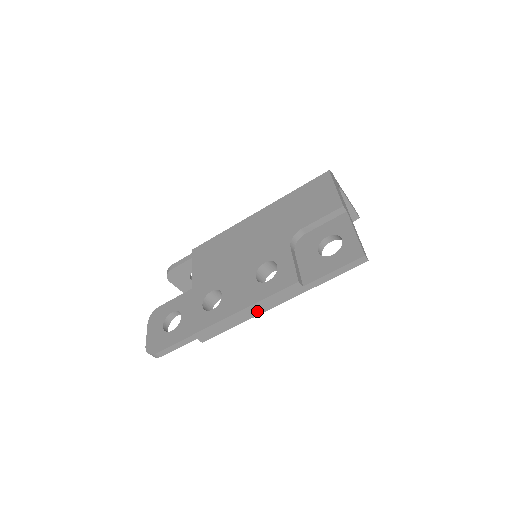
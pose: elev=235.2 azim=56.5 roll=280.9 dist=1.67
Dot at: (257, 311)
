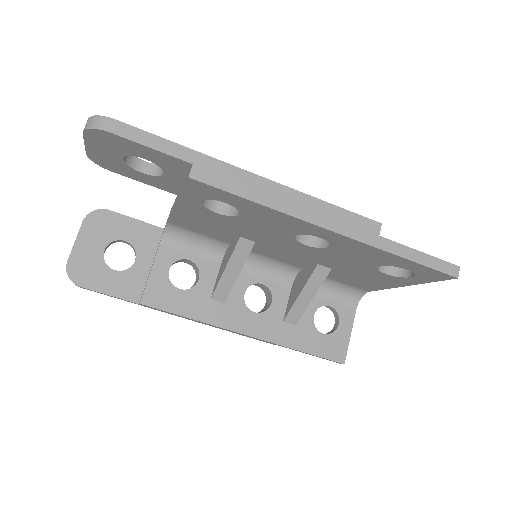
Dot at: (304, 211)
